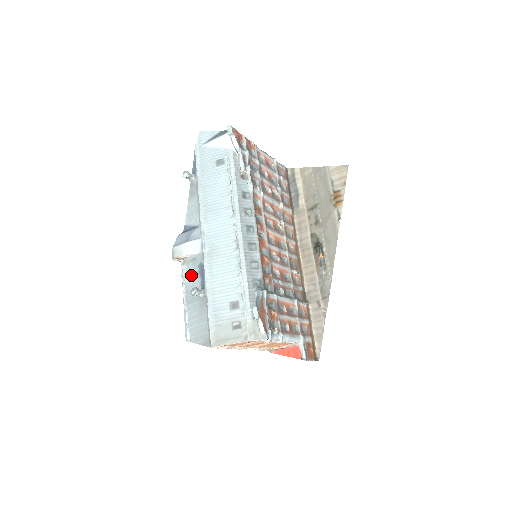
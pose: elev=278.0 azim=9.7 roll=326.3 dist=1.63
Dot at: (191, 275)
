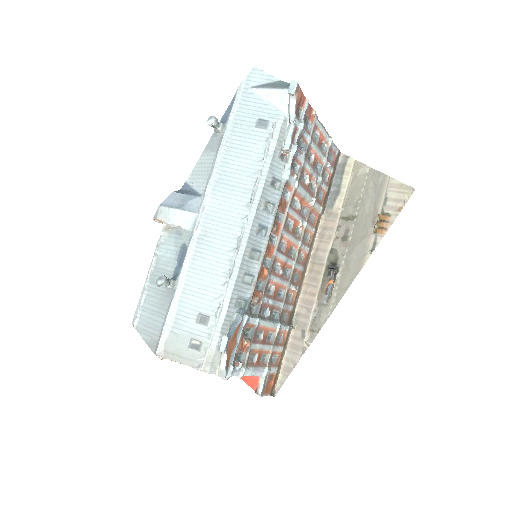
Dot at: (168, 250)
